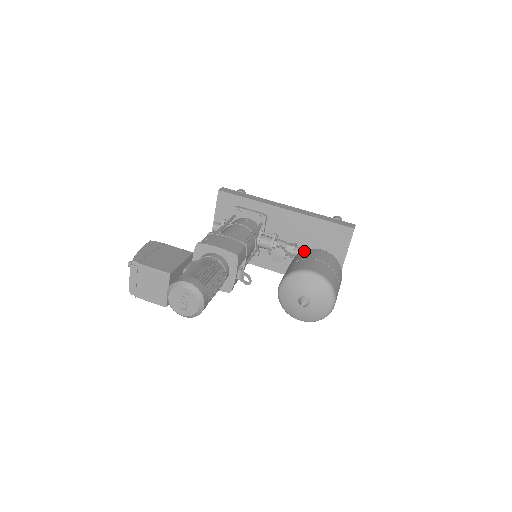
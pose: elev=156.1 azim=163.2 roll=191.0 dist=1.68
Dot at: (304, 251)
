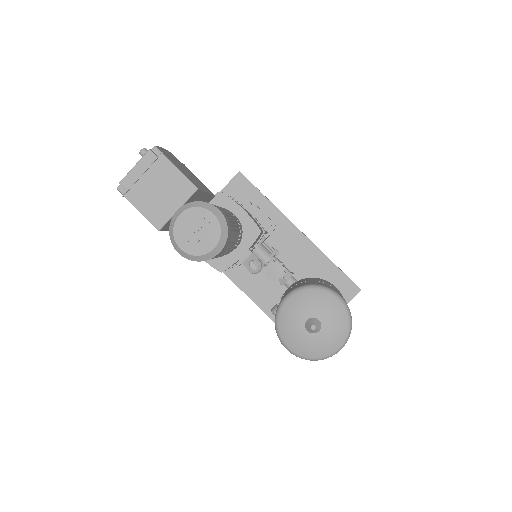
Dot at: (317, 278)
